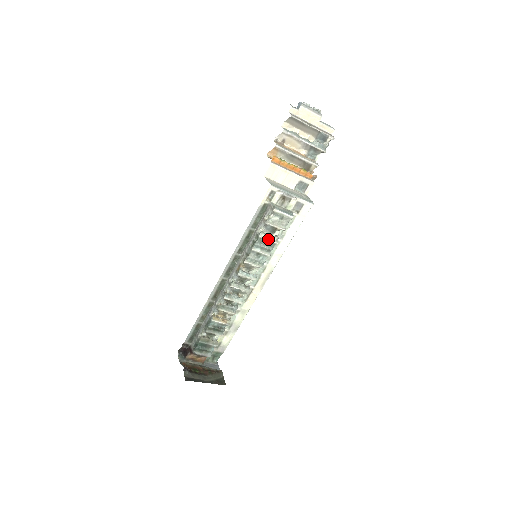
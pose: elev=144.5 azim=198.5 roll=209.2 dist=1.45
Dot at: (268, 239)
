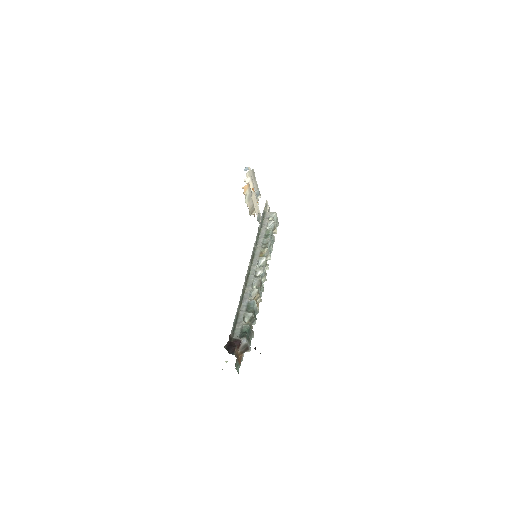
Dot at: (273, 235)
